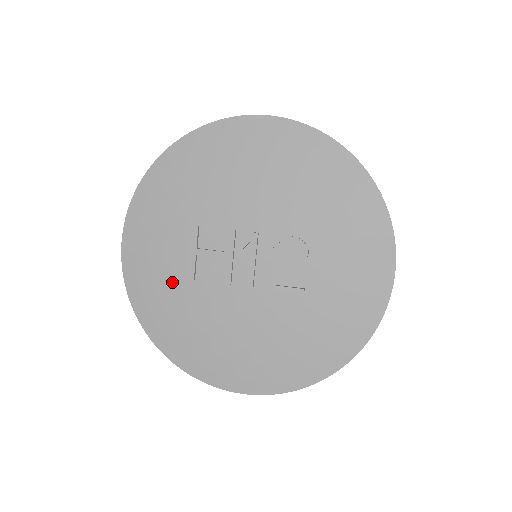
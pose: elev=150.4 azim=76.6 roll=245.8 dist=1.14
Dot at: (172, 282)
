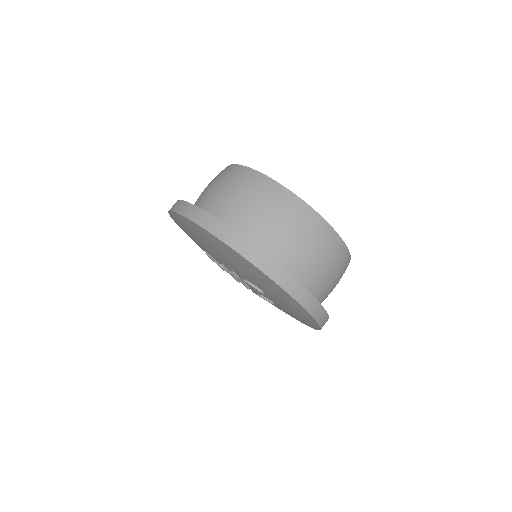
Dot at: occluded
